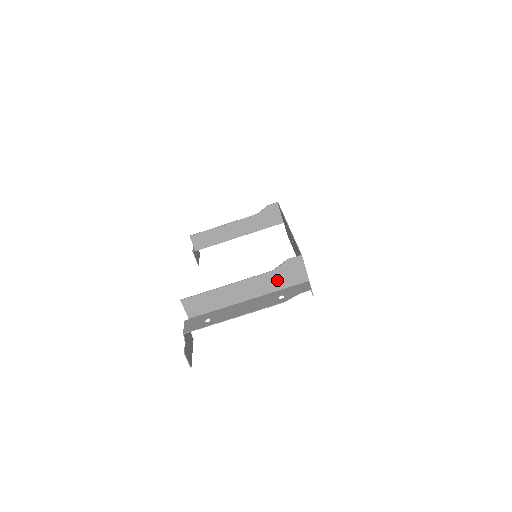
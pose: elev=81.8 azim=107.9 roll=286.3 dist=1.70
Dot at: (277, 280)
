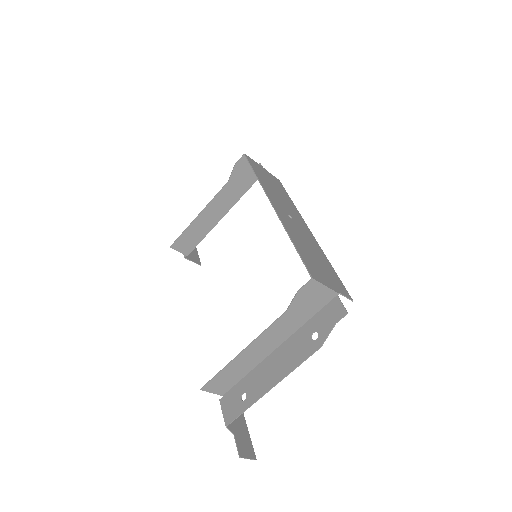
Dot at: (298, 315)
